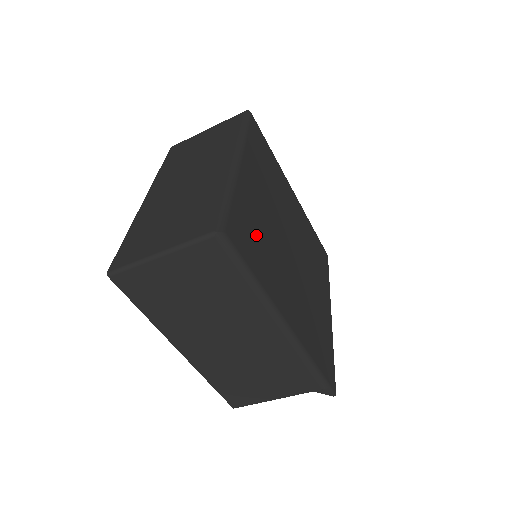
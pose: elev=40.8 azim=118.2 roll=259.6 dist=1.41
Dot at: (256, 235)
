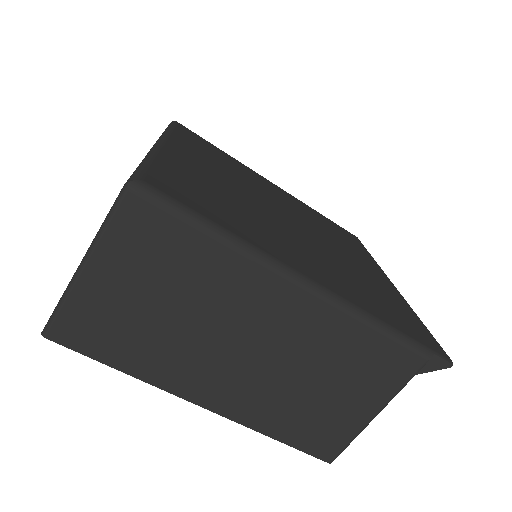
Dot at: (212, 196)
